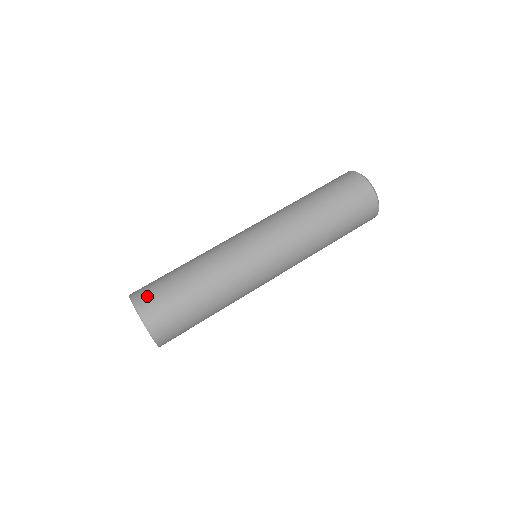
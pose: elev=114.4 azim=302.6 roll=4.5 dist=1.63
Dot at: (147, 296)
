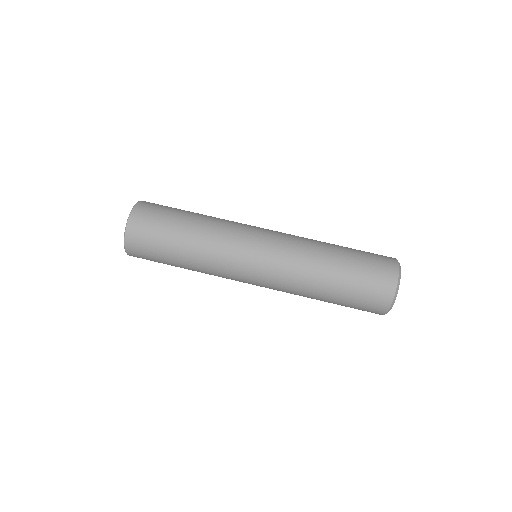
Dot at: (142, 221)
